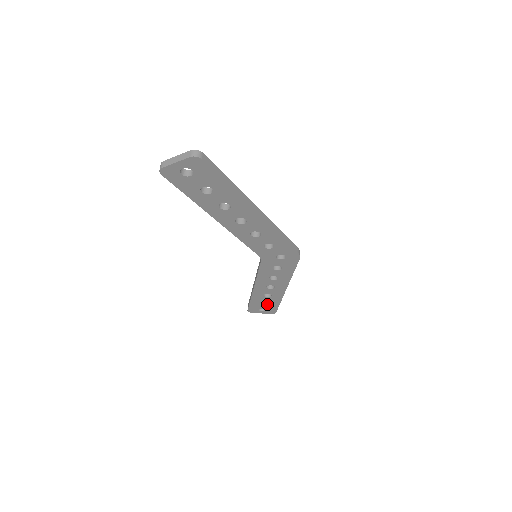
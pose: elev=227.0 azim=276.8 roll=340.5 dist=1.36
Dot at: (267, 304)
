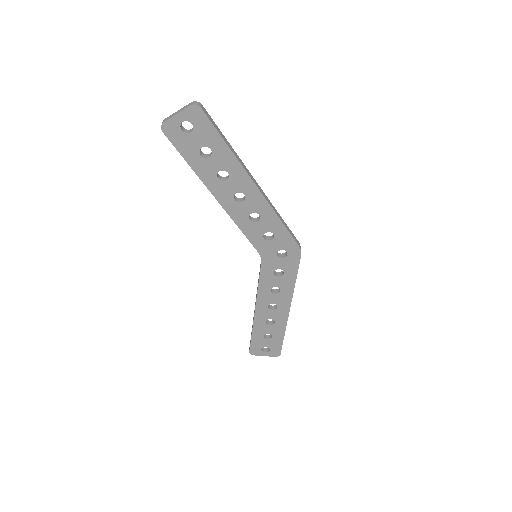
Dot at: (270, 338)
